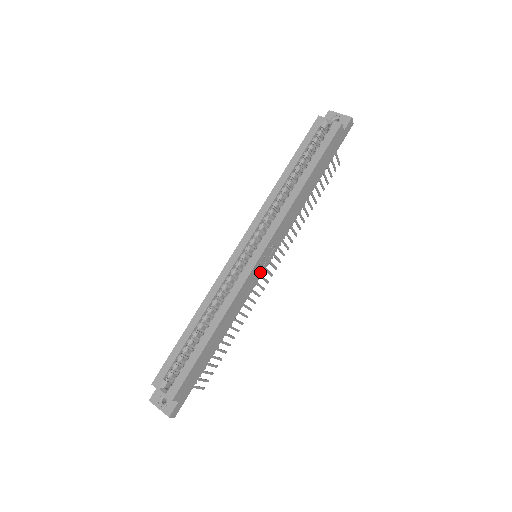
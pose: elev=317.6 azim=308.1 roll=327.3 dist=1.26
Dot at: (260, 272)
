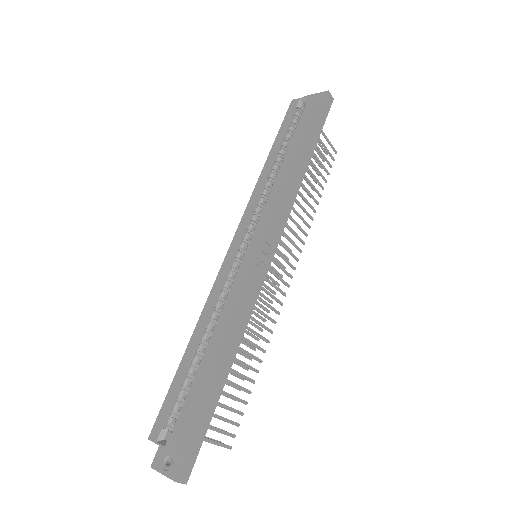
Dot at: (263, 270)
